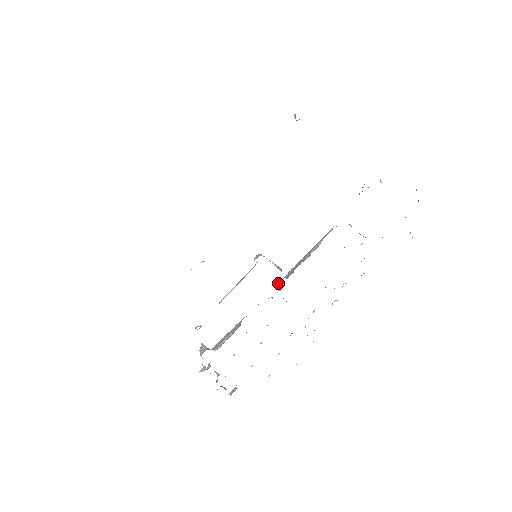
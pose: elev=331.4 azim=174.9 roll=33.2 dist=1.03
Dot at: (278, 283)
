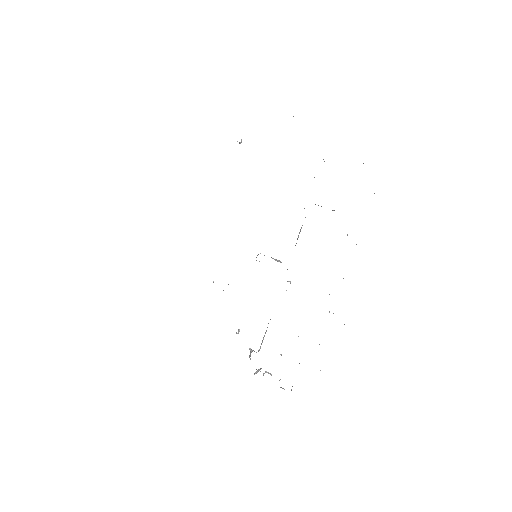
Dot at: occluded
